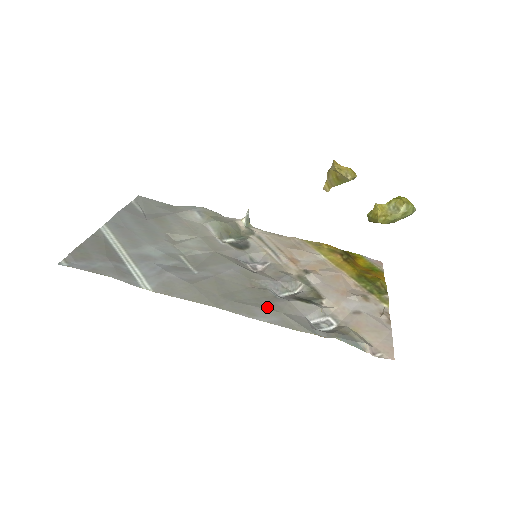
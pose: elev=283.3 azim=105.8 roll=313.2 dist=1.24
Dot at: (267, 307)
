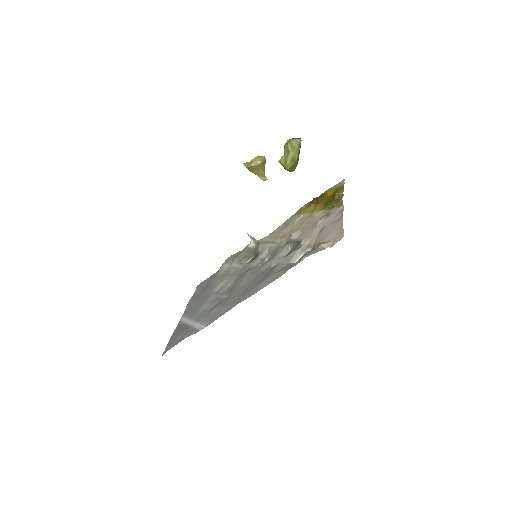
Dot at: (265, 279)
